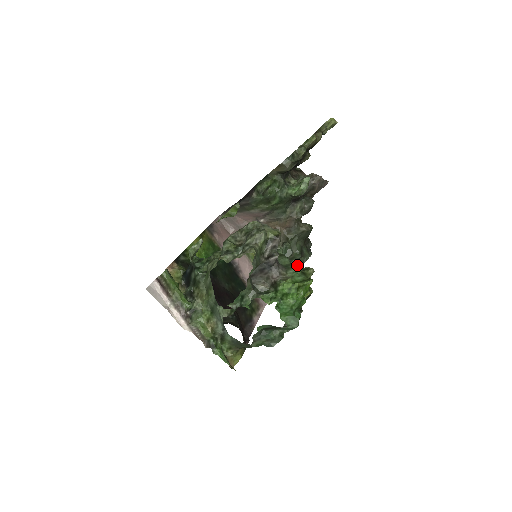
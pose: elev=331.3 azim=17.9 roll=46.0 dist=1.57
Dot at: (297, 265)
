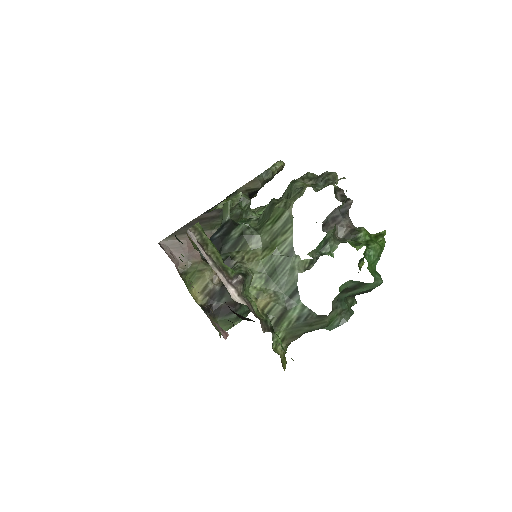
Dot at: (246, 311)
